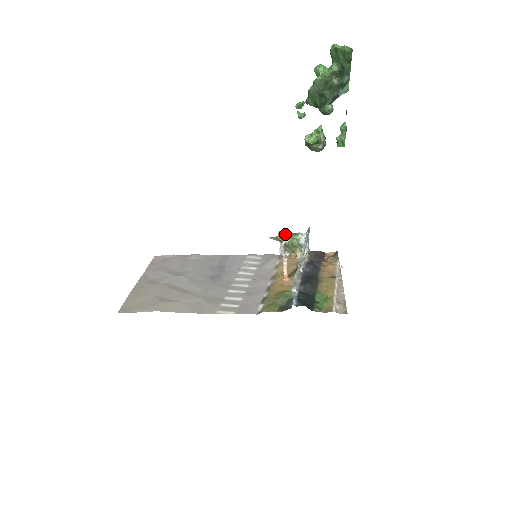
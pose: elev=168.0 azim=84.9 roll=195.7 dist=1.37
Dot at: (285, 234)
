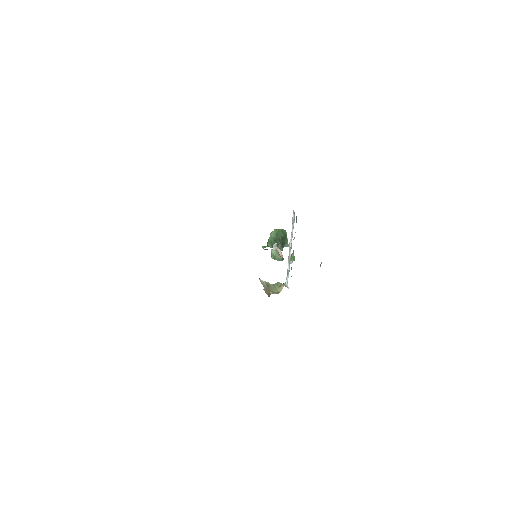
Dot at: occluded
